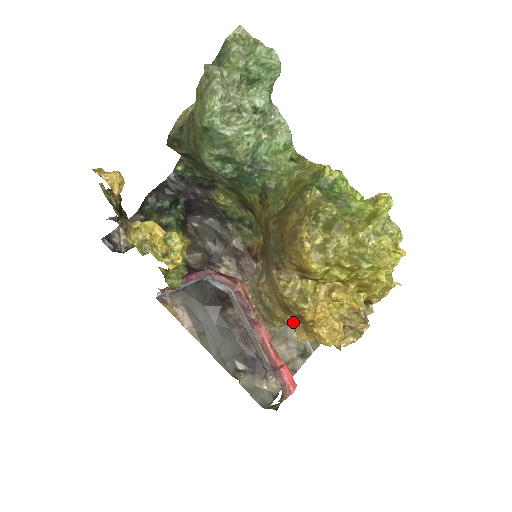
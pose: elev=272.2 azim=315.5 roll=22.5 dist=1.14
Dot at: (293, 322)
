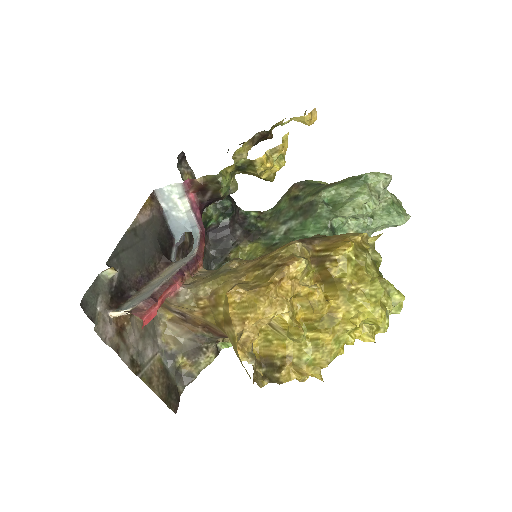
Dot at: (243, 282)
